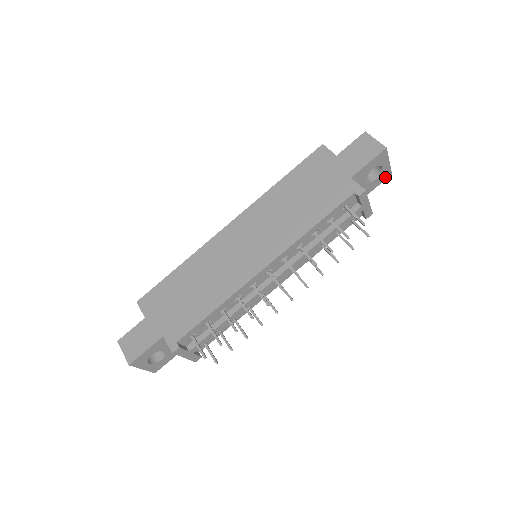
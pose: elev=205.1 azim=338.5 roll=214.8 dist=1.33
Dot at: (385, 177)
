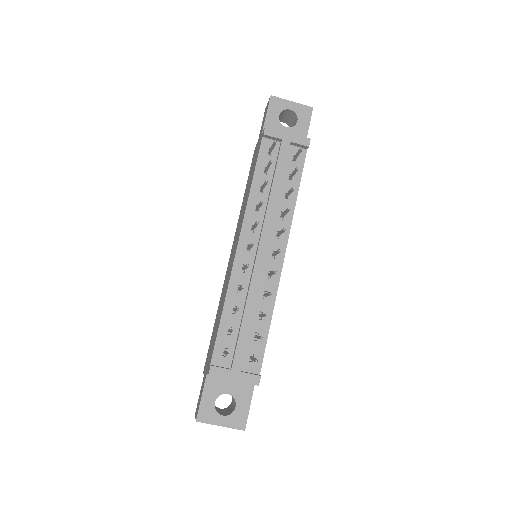
Dot at: (308, 114)
